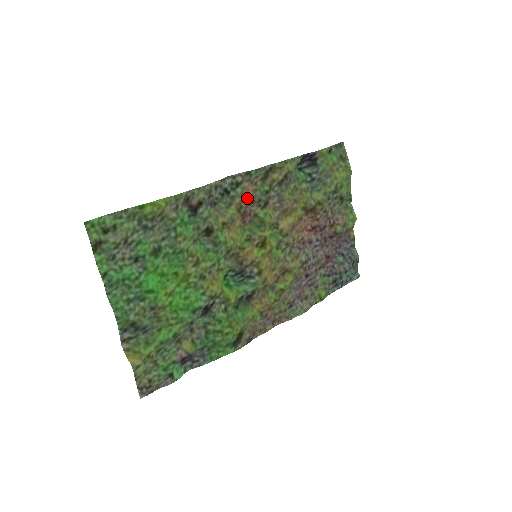
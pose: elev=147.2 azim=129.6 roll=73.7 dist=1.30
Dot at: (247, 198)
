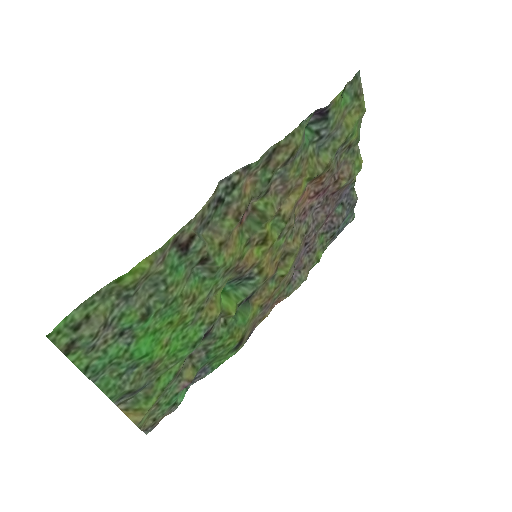
Dot at: (246, 198)
